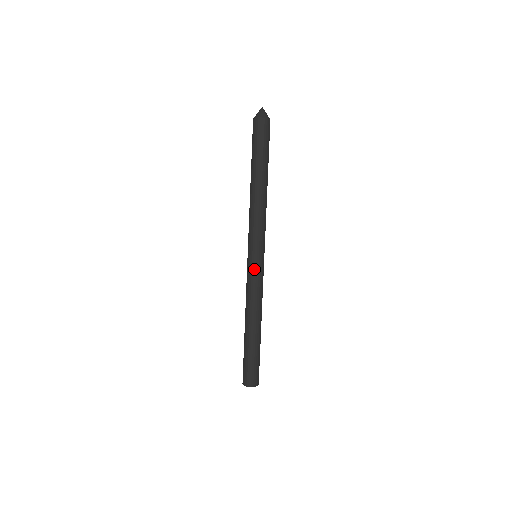
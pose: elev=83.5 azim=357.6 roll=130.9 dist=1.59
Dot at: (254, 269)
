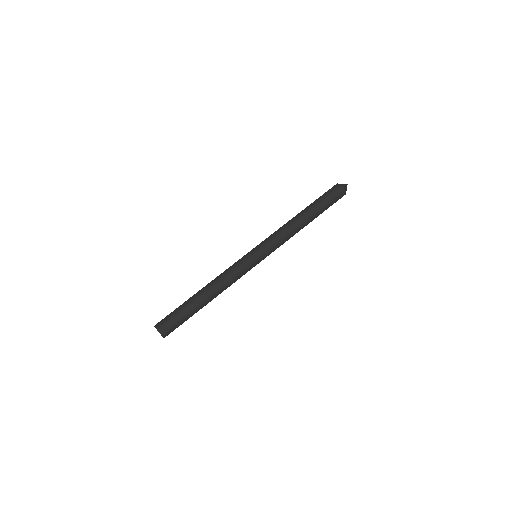
Dot at: (244, 257)
